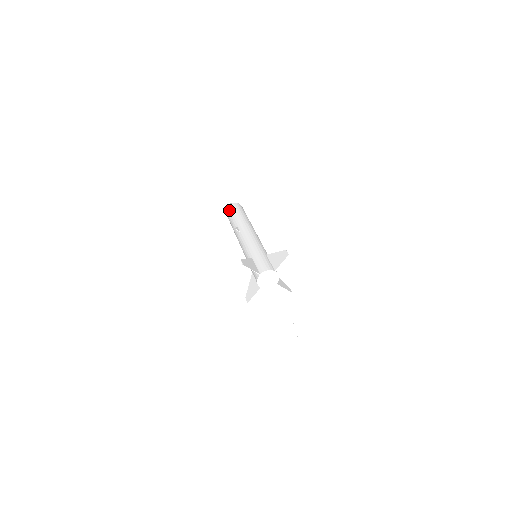
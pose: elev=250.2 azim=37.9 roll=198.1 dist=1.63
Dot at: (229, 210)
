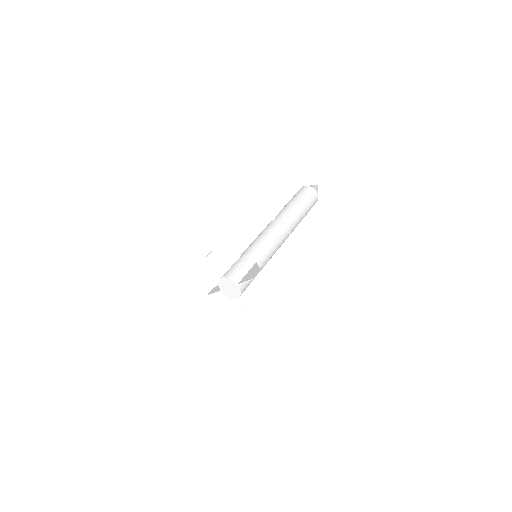
Dot at: (298, 191)
